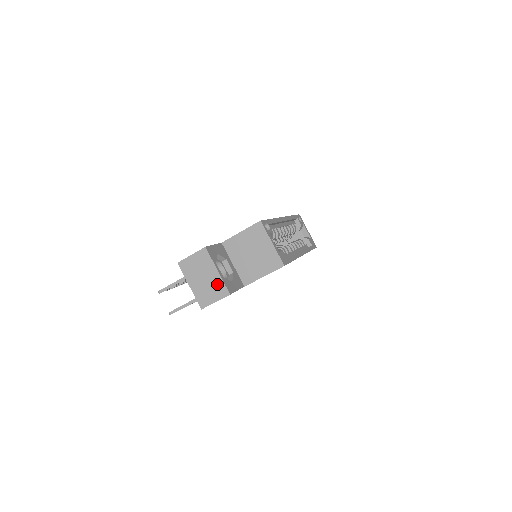
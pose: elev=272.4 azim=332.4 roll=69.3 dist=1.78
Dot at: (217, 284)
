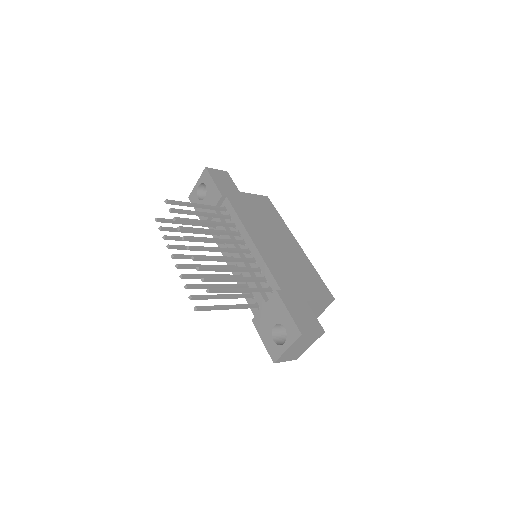
Dot at: (300, 353)
